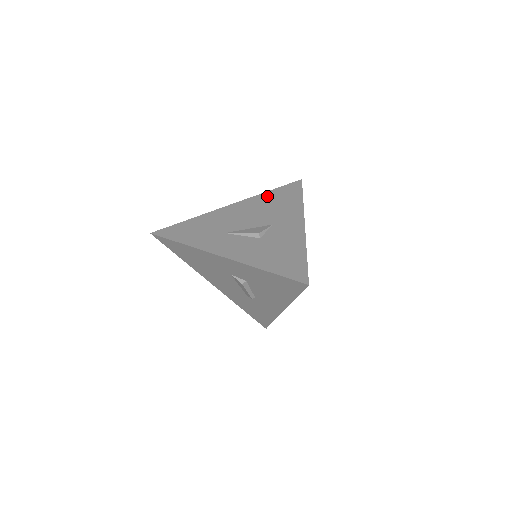
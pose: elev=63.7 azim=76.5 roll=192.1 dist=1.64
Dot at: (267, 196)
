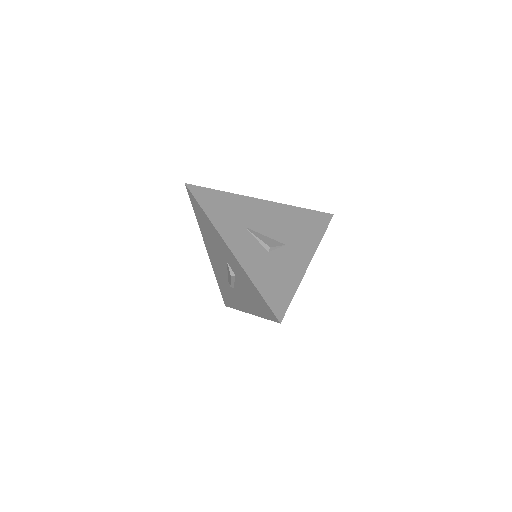
Dot at: (297, 212)
